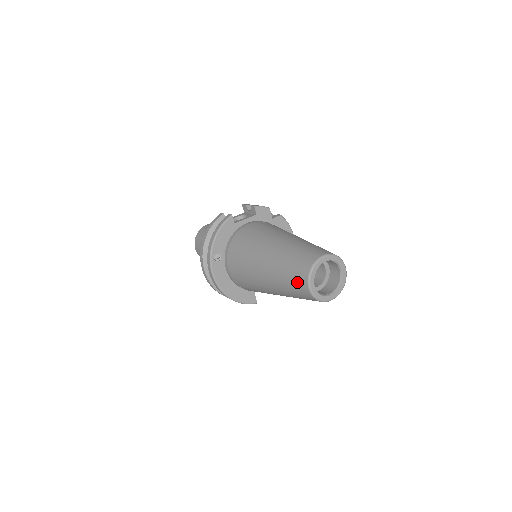
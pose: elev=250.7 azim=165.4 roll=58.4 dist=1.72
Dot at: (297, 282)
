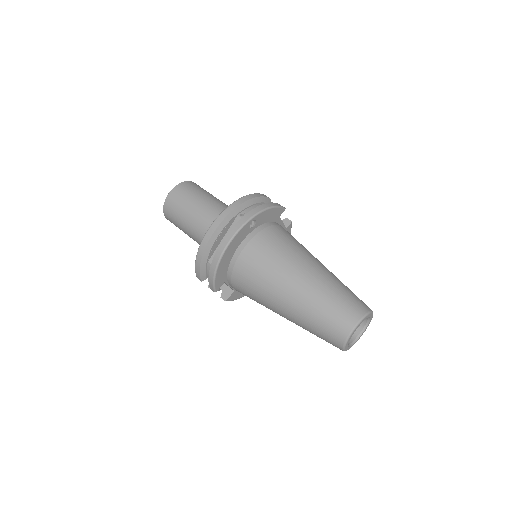
Dot at: (346, 312)
